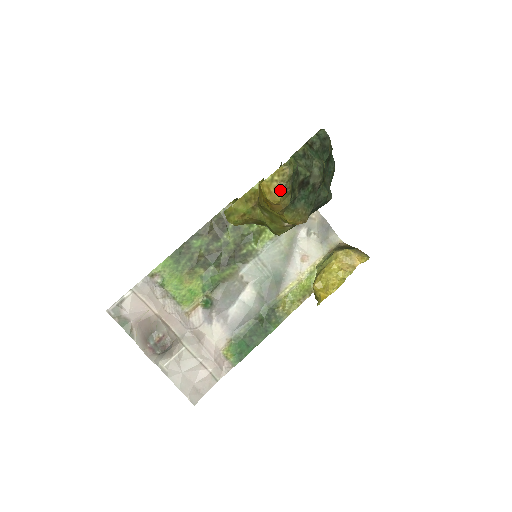
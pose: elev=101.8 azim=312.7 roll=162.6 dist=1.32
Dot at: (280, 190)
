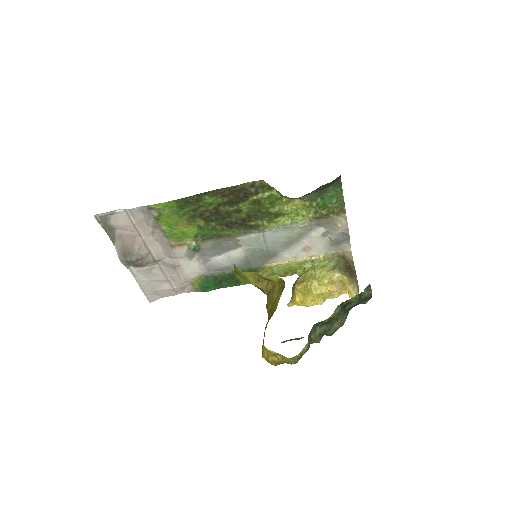
Dot at: (277, 363)
